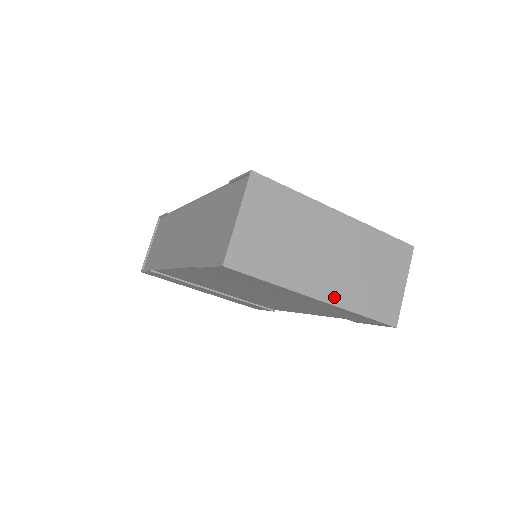
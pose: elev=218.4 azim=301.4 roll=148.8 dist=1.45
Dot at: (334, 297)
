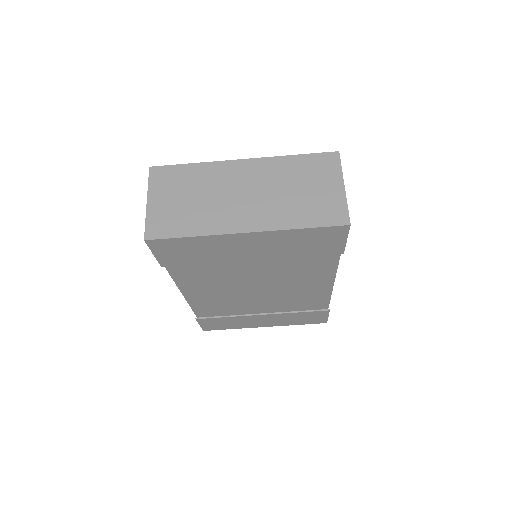
Dot at: (263, 224)
